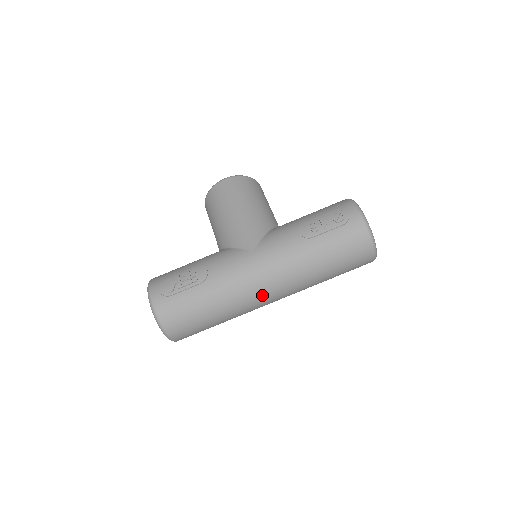
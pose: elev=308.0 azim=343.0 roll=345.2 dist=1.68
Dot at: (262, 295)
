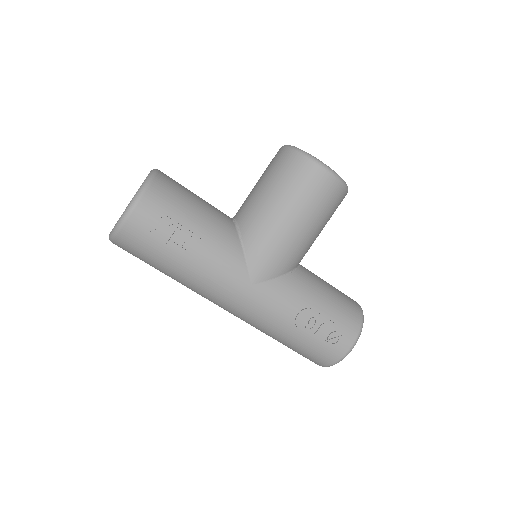
Dot at: (216, 304)
